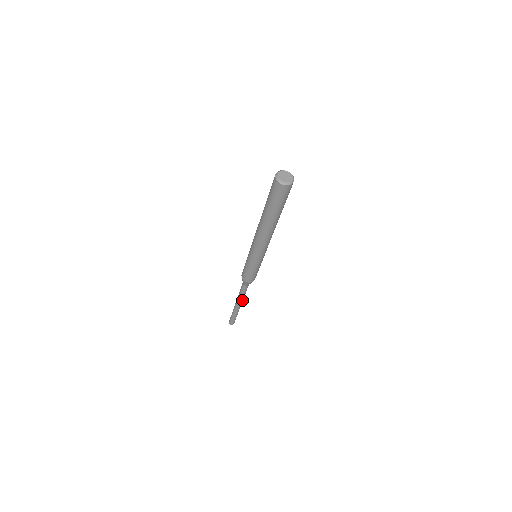
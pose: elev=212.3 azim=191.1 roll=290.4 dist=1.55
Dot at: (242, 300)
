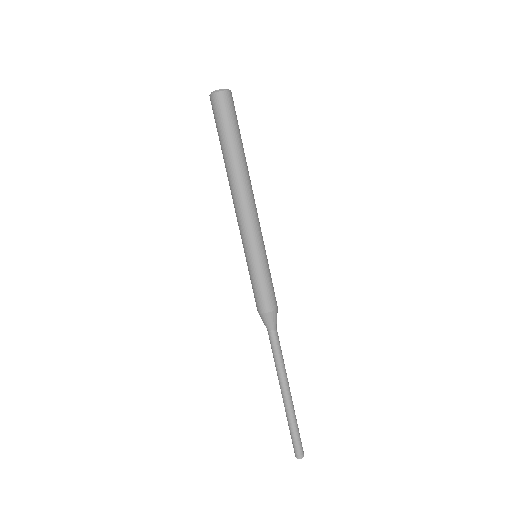
Dot at: (285, 374)
